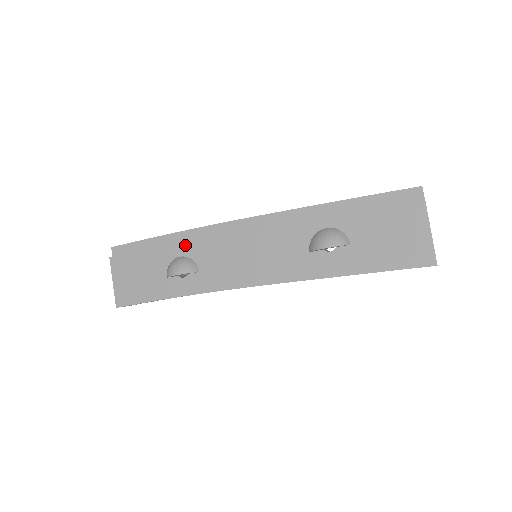
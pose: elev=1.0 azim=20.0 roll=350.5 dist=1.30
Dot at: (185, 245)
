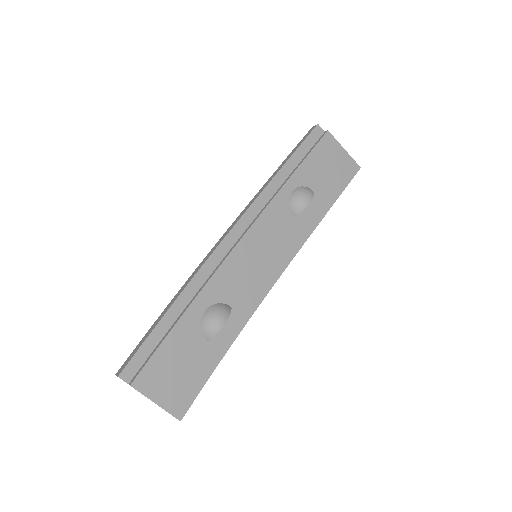
Dot at: (201, 297)
